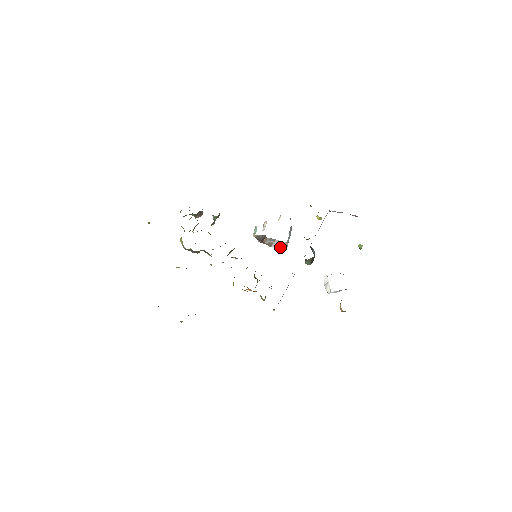
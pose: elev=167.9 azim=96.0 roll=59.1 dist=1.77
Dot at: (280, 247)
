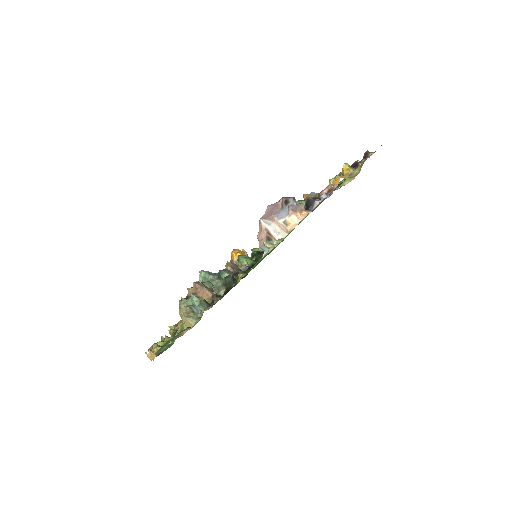
Dot at: occluded
